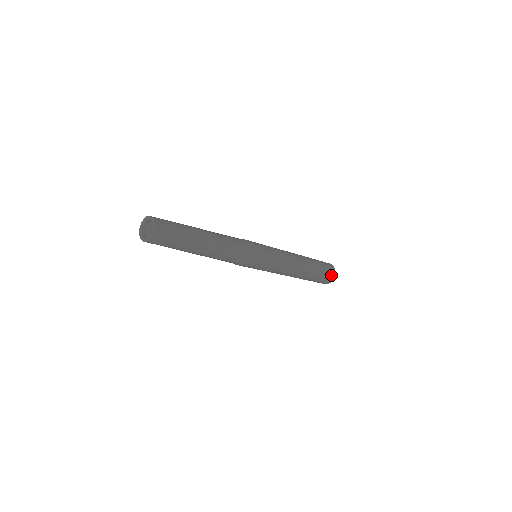
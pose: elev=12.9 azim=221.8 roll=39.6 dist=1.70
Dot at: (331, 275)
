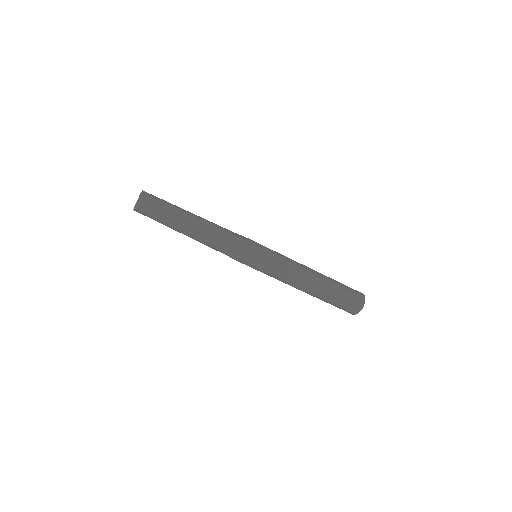
Dot at: (358, 295)
